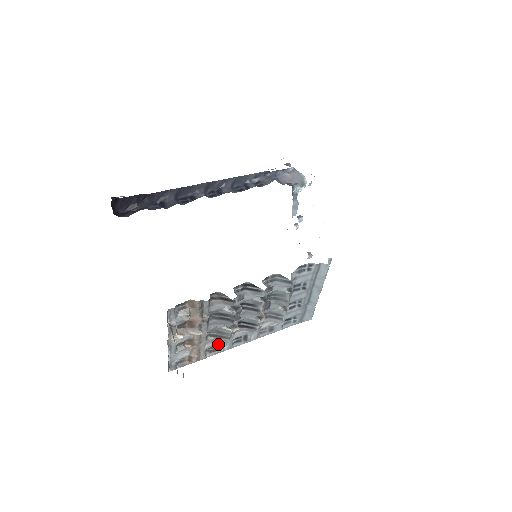
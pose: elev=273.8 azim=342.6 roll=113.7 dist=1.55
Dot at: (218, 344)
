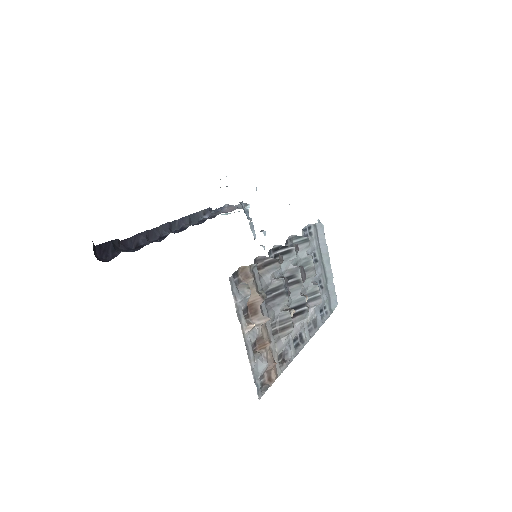
Dot at: (284, 348)
